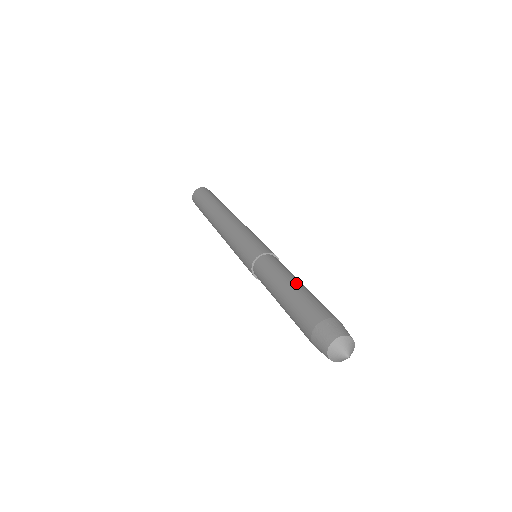
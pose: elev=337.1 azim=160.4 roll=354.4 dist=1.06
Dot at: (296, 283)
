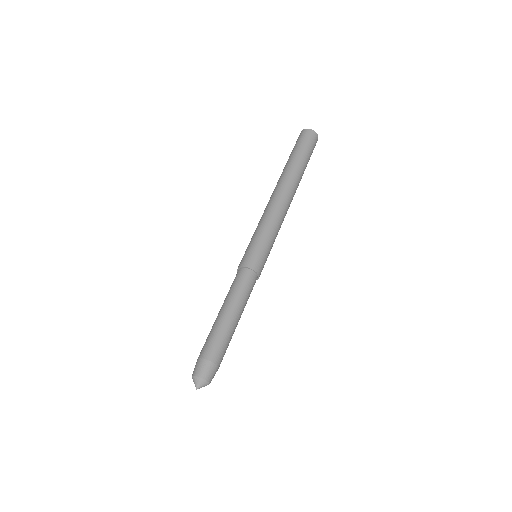
Dot at: (231, 315)
